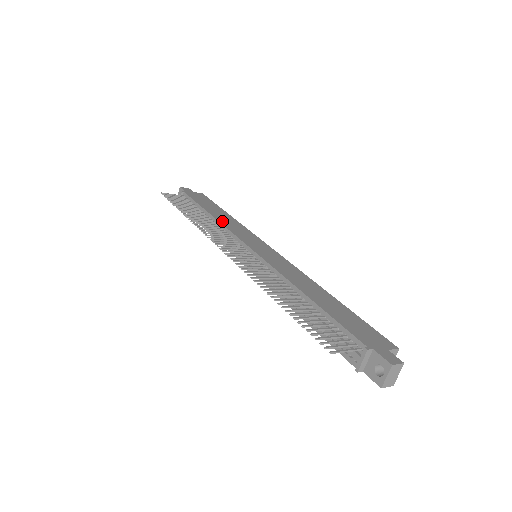
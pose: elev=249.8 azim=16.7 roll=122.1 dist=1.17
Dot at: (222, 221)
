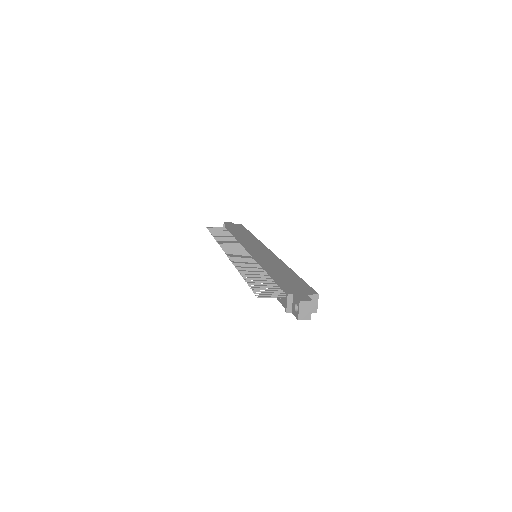
Dot at: (240, 237)
